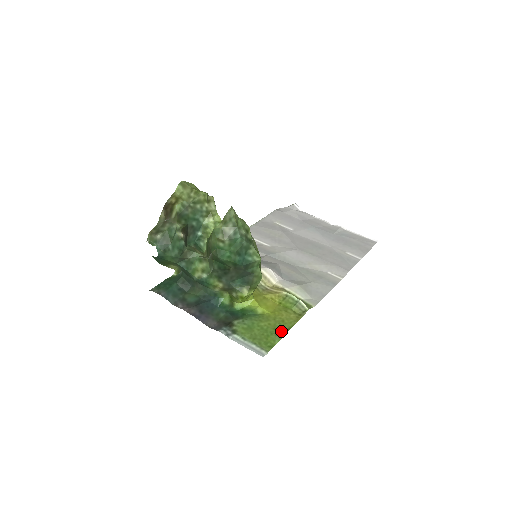
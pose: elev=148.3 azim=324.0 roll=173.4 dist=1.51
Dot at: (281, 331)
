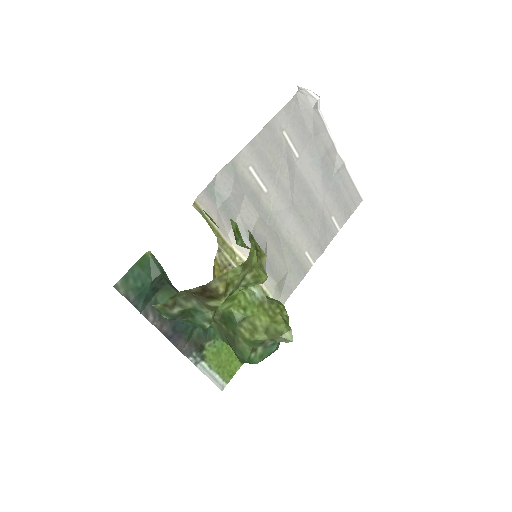
Dot at: occluded
